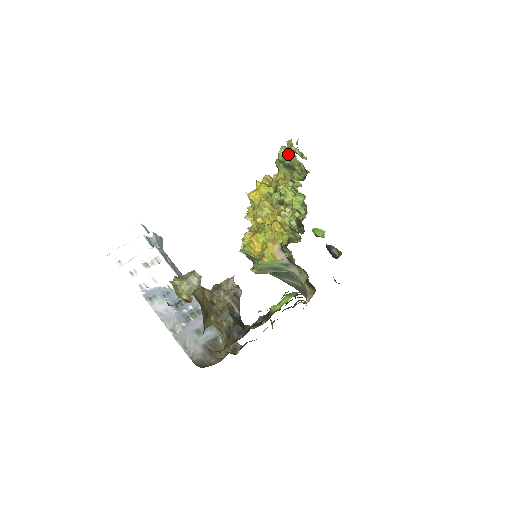
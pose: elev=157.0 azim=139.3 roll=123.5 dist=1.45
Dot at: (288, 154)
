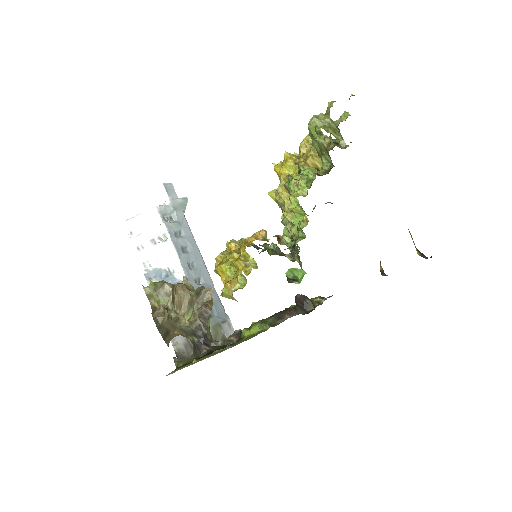
Dot at: (316, 131)
